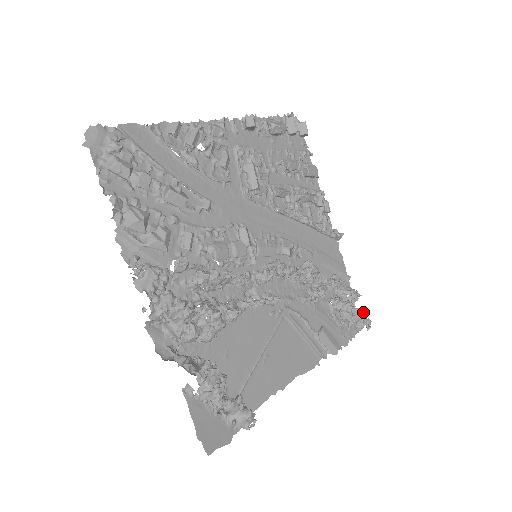
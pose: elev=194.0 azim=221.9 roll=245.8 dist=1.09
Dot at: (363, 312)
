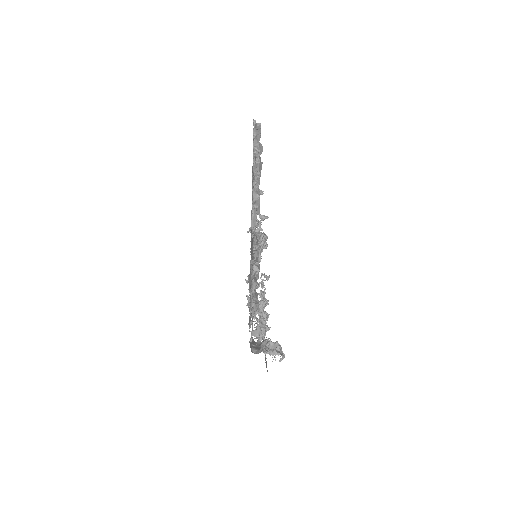
Dot at: (267, 236)
